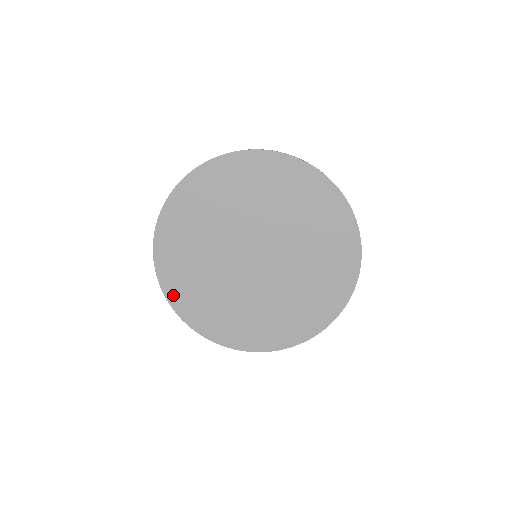
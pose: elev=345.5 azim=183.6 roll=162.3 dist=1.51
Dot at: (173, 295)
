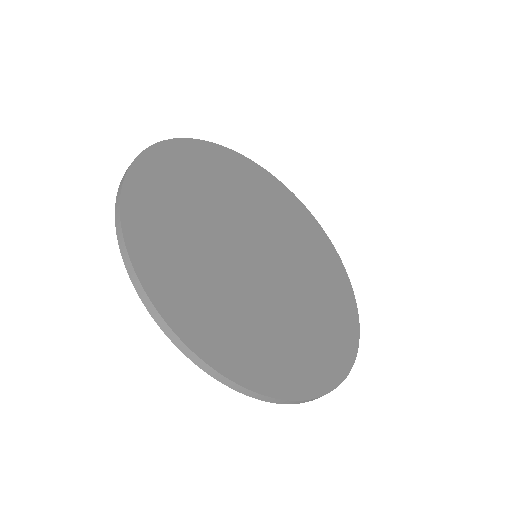
Dot at: (160, 291)
